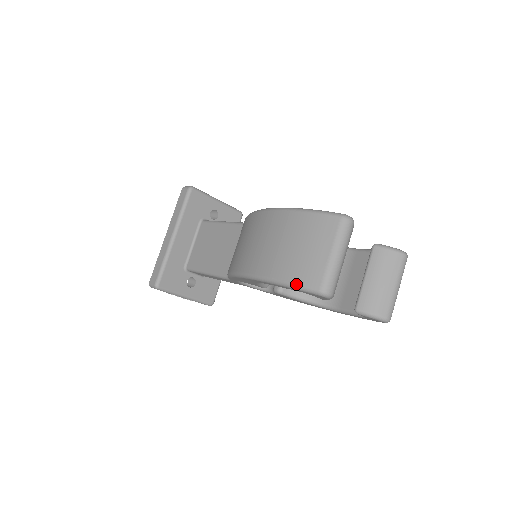
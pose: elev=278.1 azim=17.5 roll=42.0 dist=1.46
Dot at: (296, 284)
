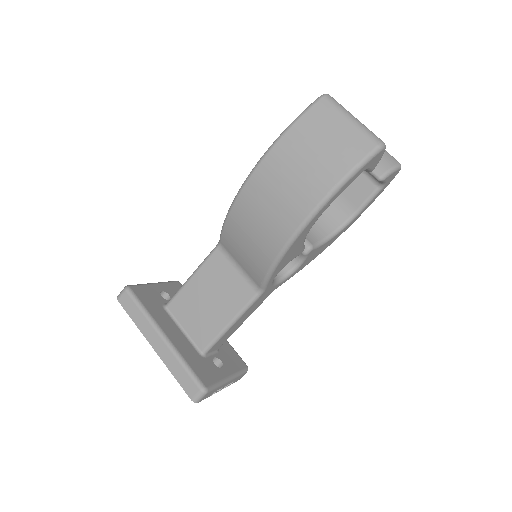
Dot at: (358, 163)
